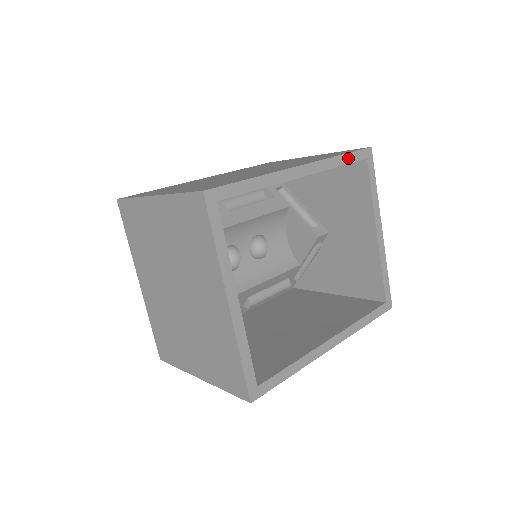
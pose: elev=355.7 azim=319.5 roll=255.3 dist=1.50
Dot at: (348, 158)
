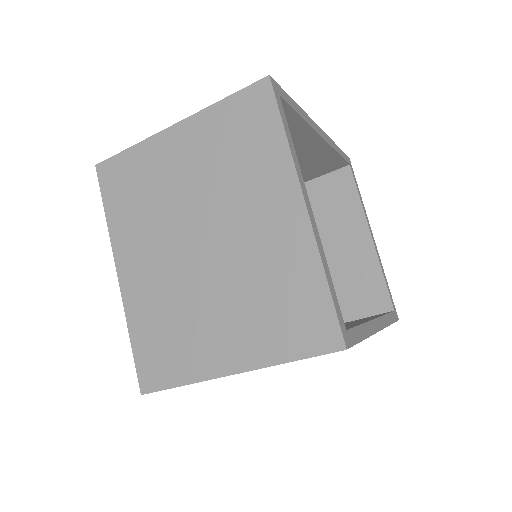
Dot at: (341, 152)
